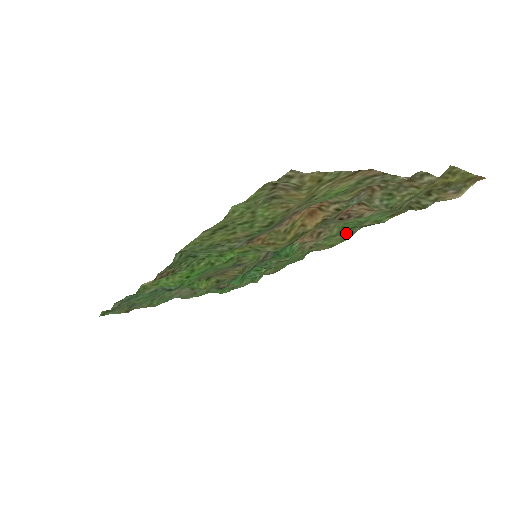
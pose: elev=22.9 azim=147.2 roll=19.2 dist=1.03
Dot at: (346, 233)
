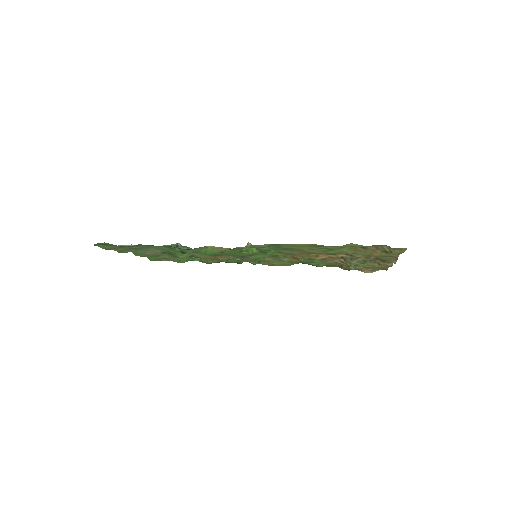
Dot at: occluded
